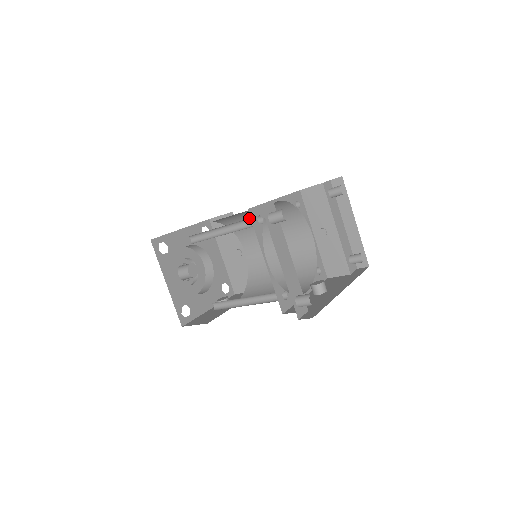
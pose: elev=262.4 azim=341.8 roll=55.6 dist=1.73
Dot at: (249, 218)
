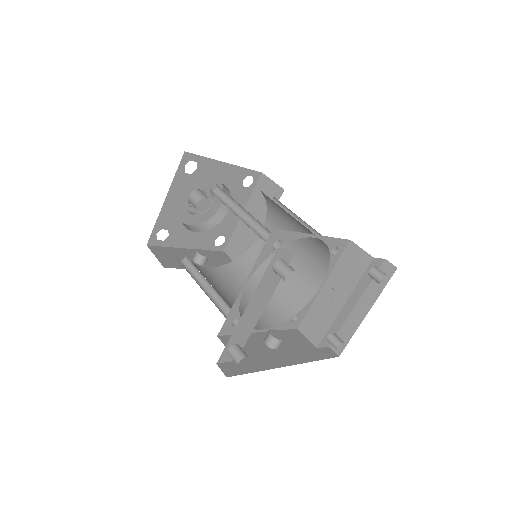
Dot at: occluded
